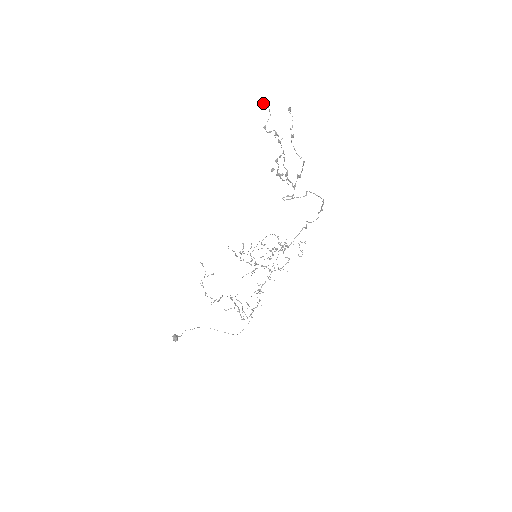
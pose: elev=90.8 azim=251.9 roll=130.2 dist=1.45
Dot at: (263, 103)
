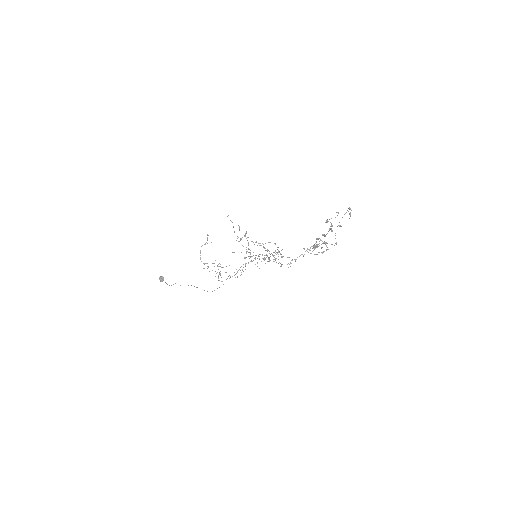
Dot at: (338, 212)
